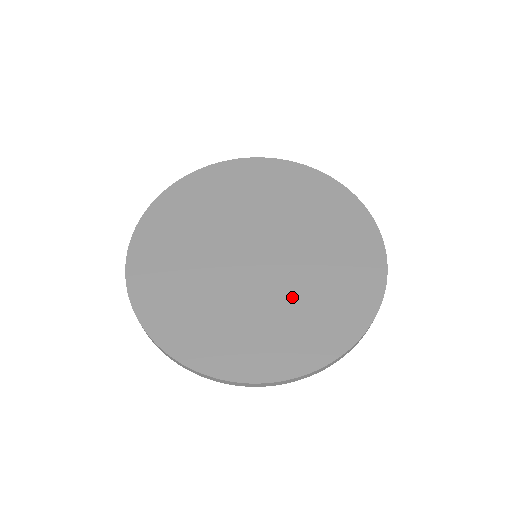
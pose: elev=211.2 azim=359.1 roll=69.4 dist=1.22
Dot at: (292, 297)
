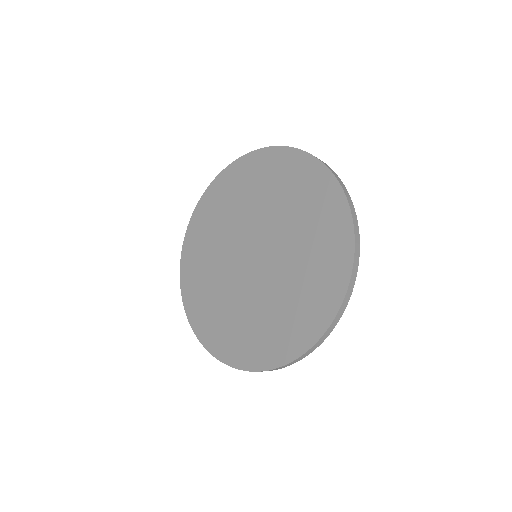
Dot at: (268, 302)
